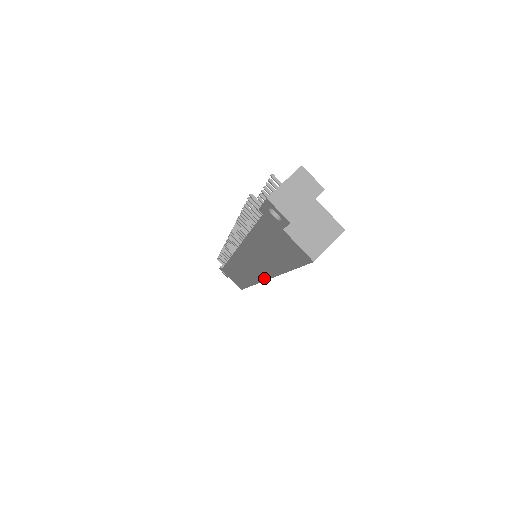
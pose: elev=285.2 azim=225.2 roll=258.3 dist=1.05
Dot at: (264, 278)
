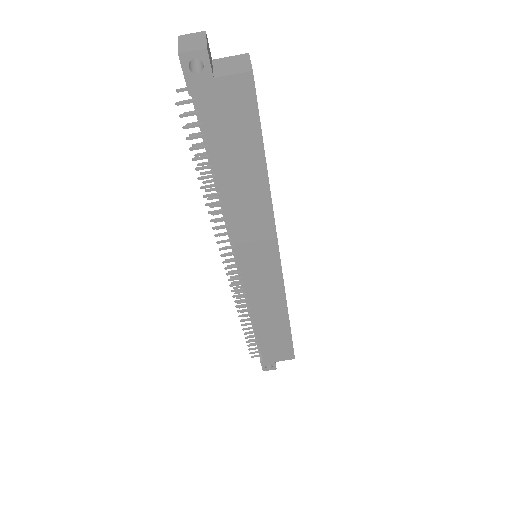
Dot at: (275, 246)
